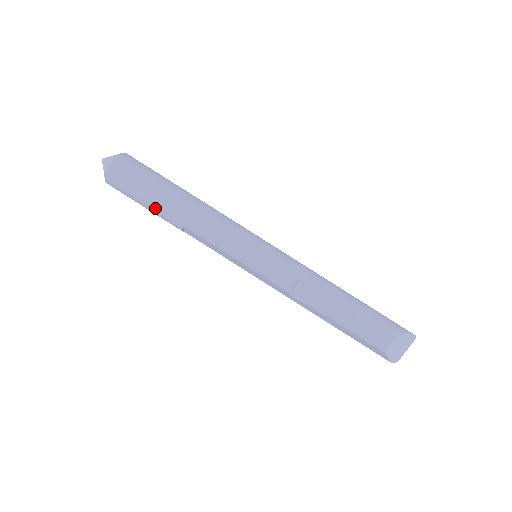
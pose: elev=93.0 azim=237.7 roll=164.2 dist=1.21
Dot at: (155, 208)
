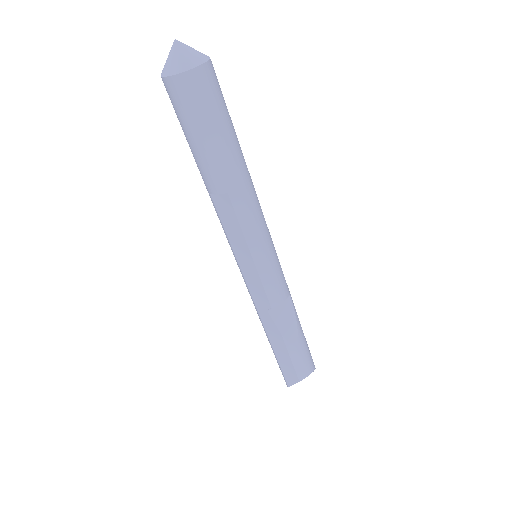
Dot at: (213, 154)
